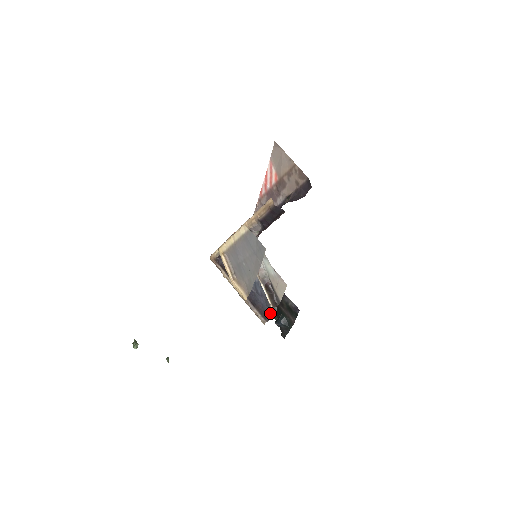
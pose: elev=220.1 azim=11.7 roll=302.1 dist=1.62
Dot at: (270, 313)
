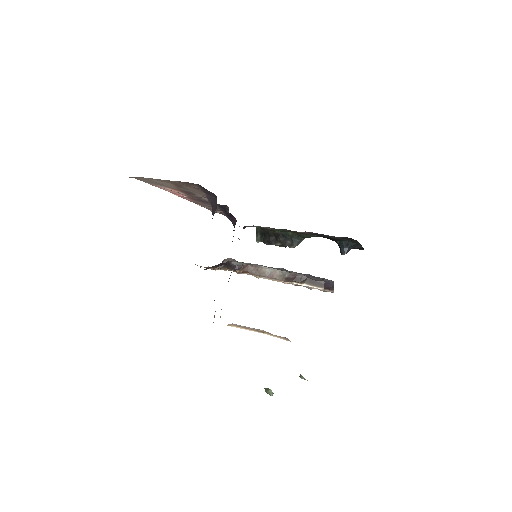
Dot at: (327, 281)
